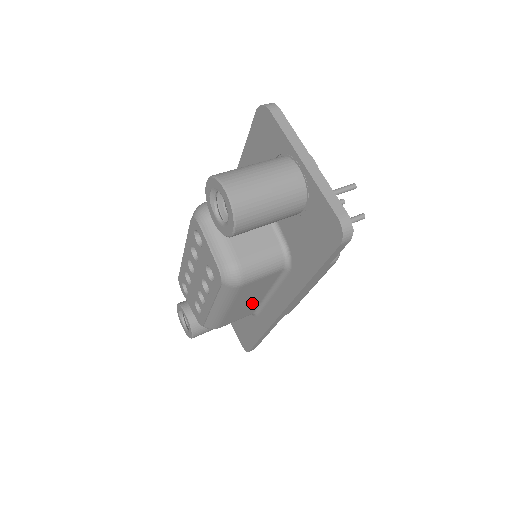
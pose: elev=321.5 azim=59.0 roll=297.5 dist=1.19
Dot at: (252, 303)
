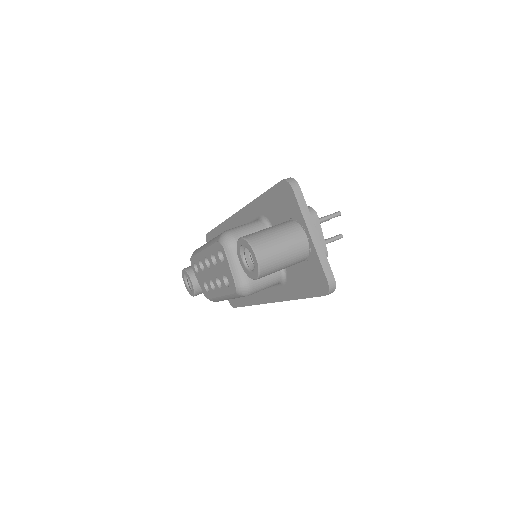
Dot at: occluded
